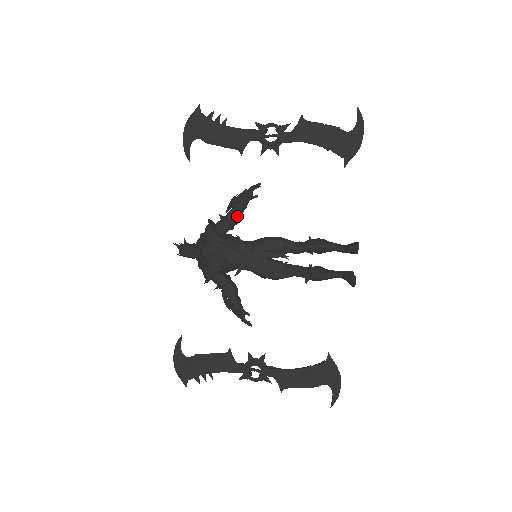
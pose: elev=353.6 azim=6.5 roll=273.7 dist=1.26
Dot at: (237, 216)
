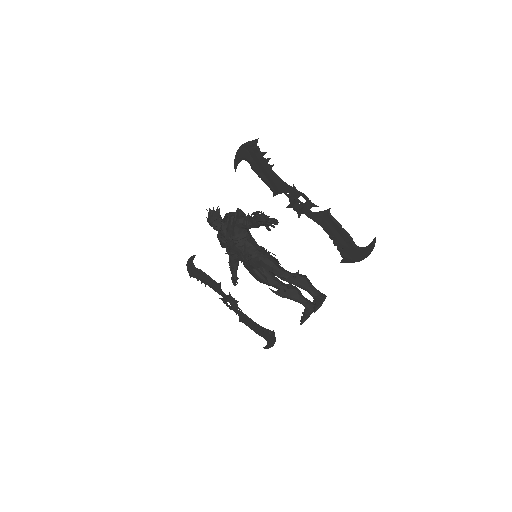
Dot at: (255, 226)
